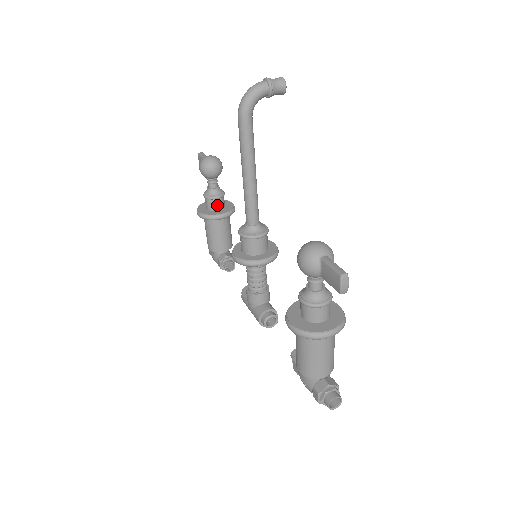
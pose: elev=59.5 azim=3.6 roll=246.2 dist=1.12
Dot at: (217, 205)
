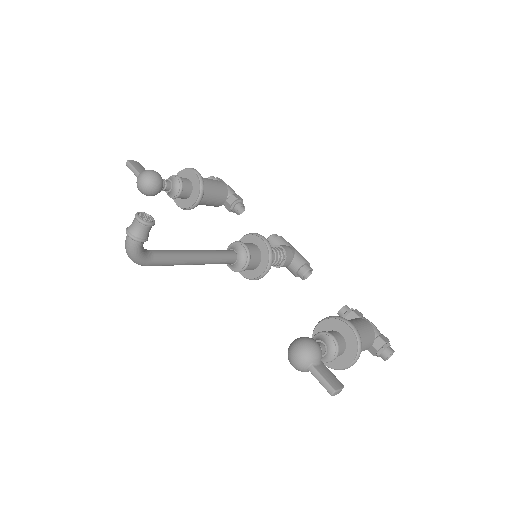
Dot at: (186, 195)
